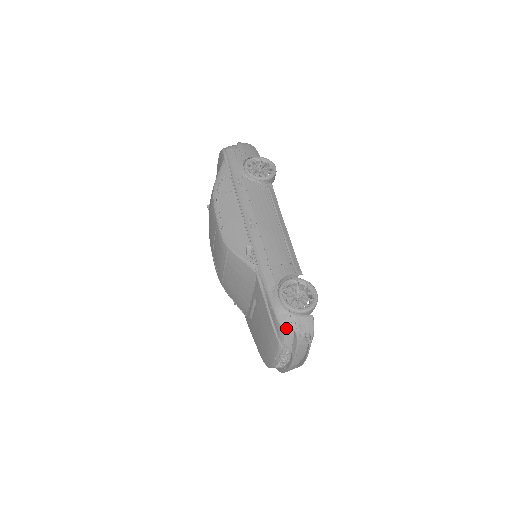
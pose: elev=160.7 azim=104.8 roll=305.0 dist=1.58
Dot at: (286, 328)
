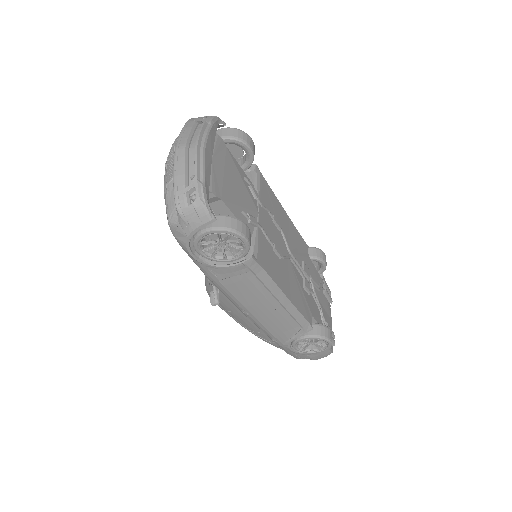
Dot at: occluded
